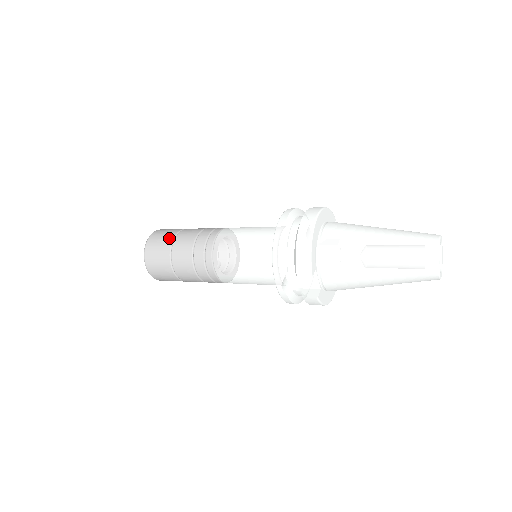
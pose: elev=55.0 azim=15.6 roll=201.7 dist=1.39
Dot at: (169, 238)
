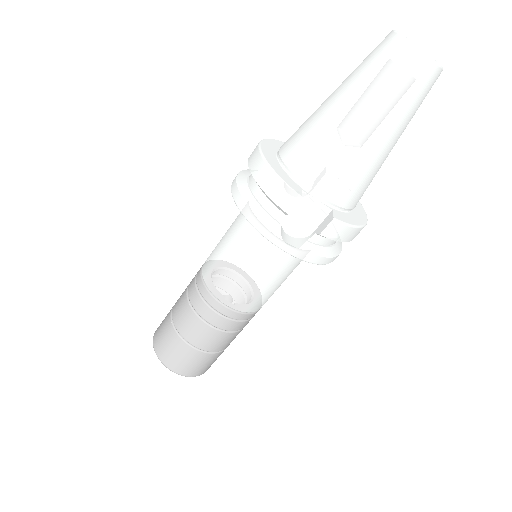
Dot at: (167, 319)
